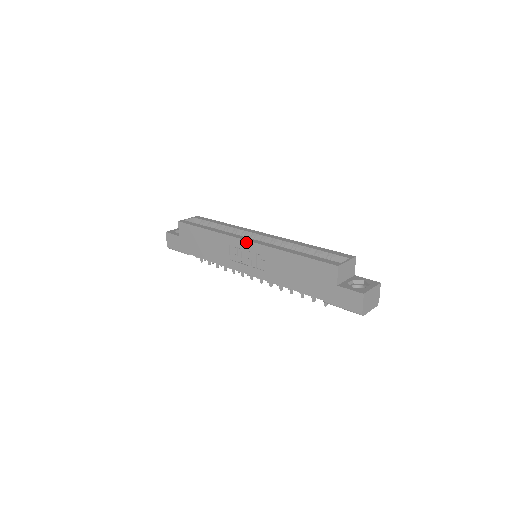
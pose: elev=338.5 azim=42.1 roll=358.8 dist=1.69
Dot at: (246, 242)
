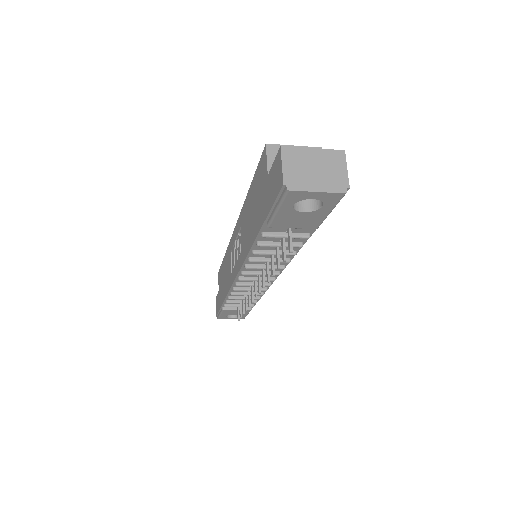
Dot at: (235, 230)
